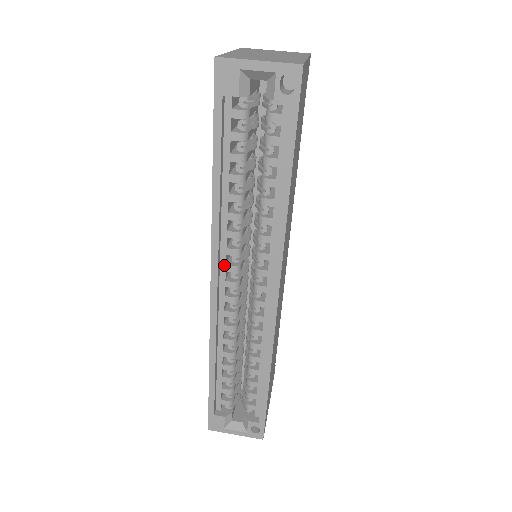
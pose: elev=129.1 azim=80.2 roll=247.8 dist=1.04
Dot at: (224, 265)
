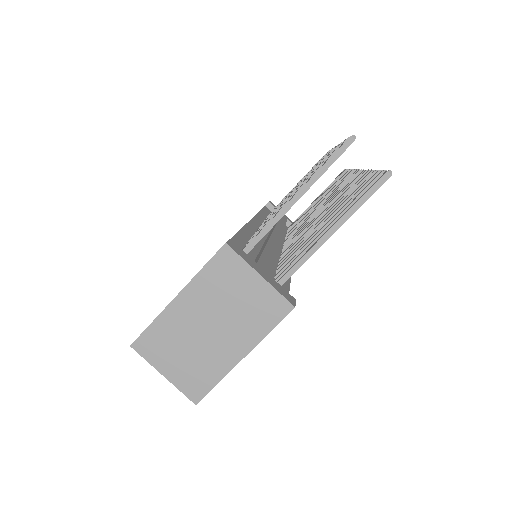
Dot at: occluded
